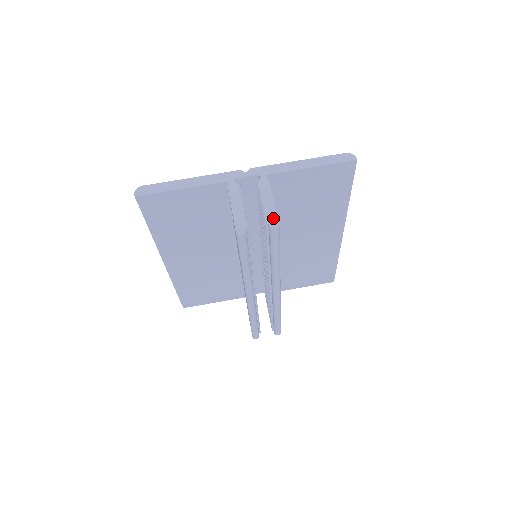
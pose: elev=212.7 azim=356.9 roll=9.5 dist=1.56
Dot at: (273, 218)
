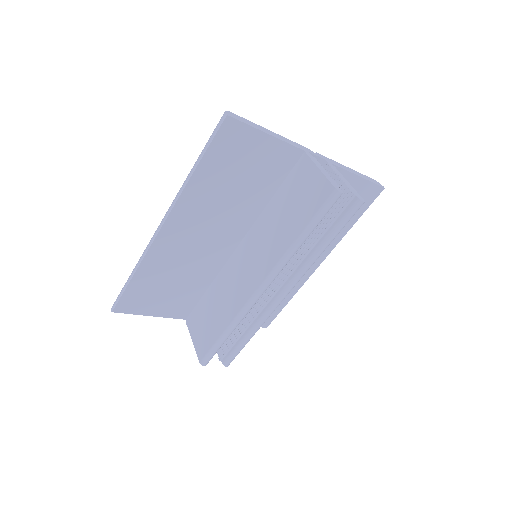
Dot at: (357, 194)
